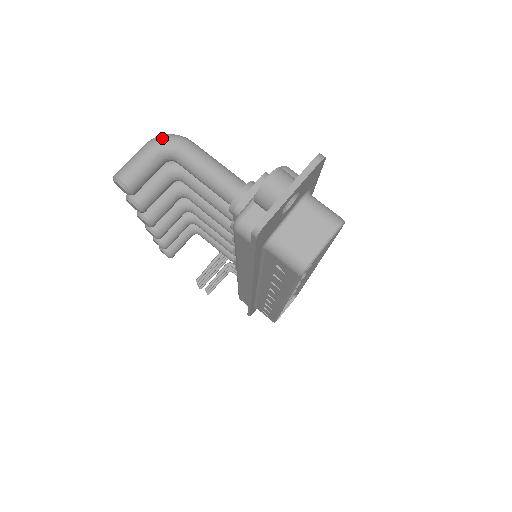
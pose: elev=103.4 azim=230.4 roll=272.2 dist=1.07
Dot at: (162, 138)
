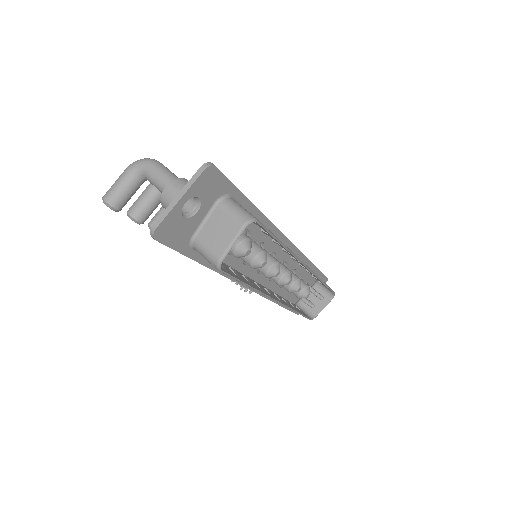
Dot at: (135, 163)
